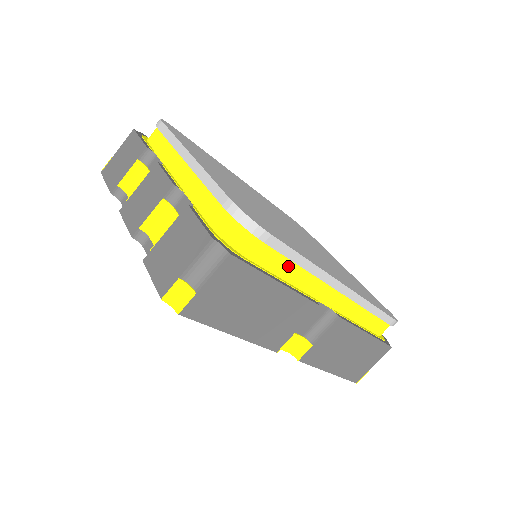
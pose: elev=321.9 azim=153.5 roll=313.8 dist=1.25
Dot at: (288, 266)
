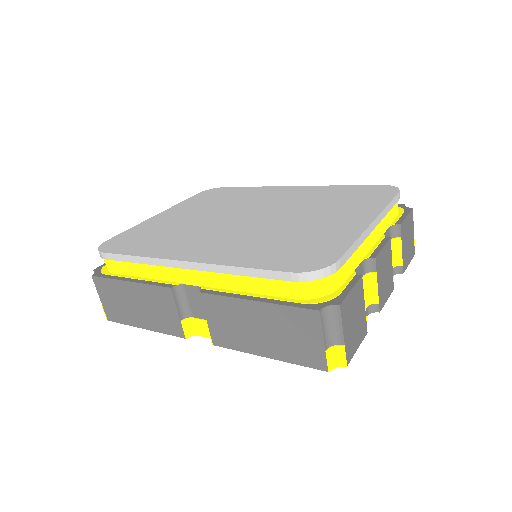
Dot at: (135, 267)
